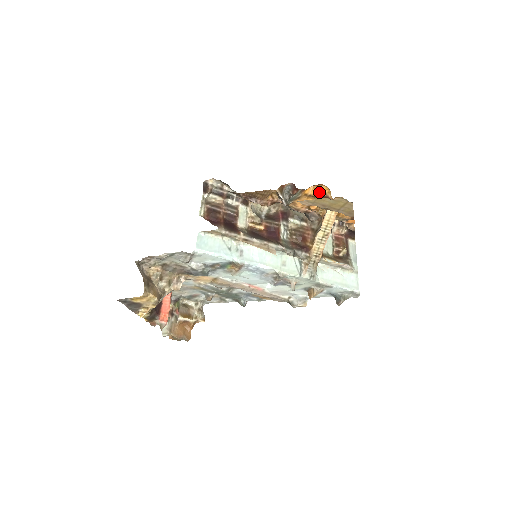
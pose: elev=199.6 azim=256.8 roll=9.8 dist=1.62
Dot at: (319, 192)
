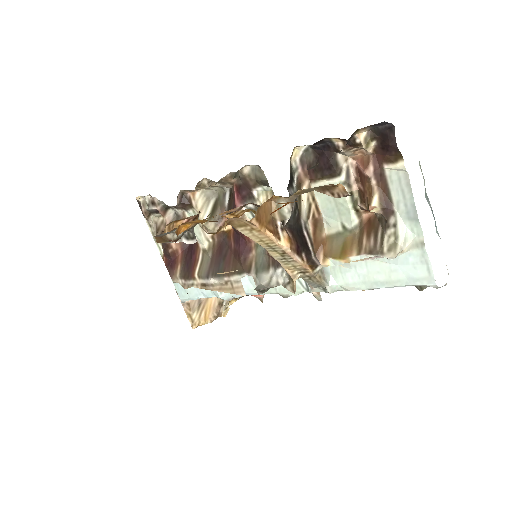
Dot at: (200, 222)
